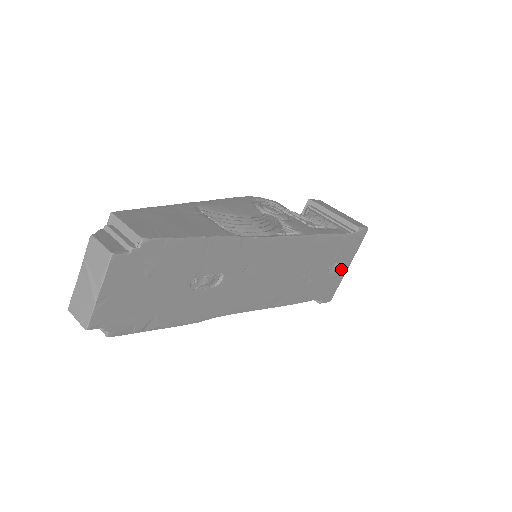
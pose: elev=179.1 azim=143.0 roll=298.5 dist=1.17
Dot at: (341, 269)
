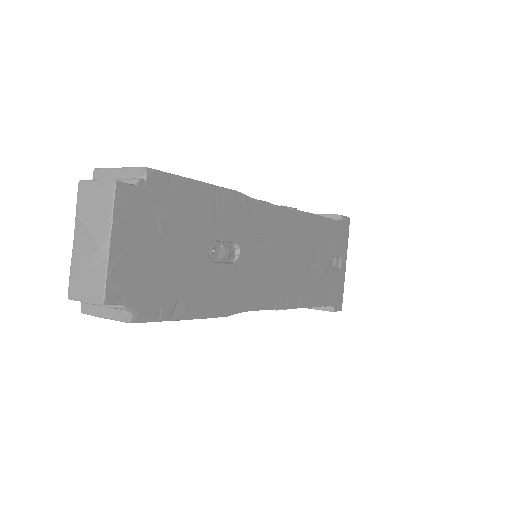
Dot at: (340, 267)
